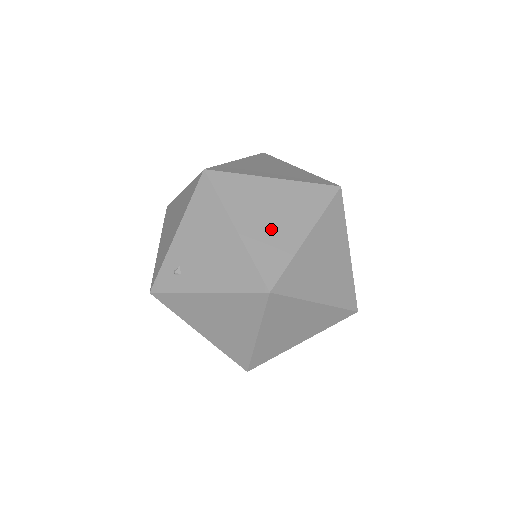
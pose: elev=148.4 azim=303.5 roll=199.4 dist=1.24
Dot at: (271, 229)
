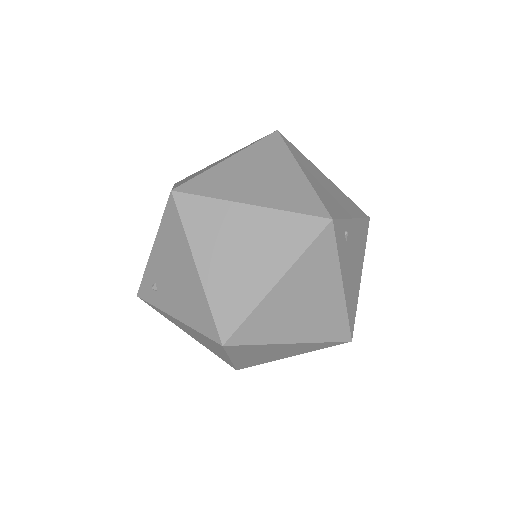
Dot at: (236, 271)
